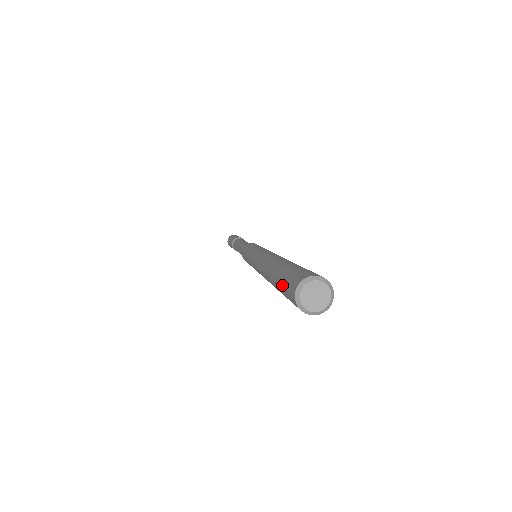
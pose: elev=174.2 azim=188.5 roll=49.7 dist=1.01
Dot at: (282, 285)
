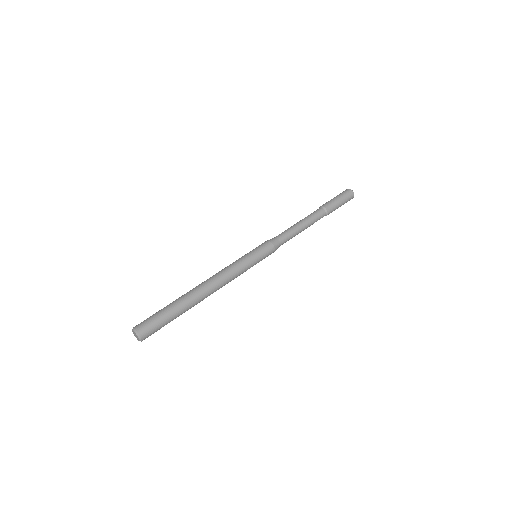
Dot at: occluded
